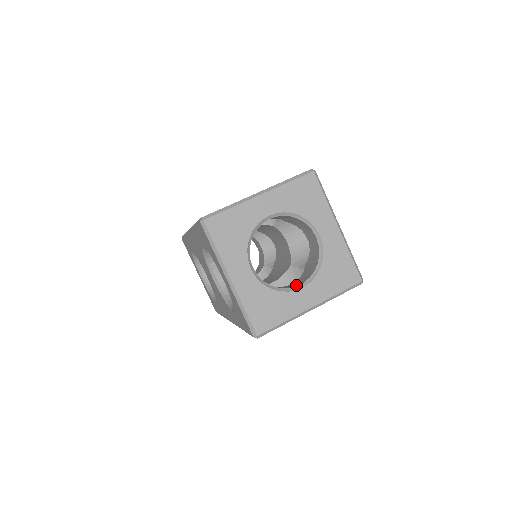
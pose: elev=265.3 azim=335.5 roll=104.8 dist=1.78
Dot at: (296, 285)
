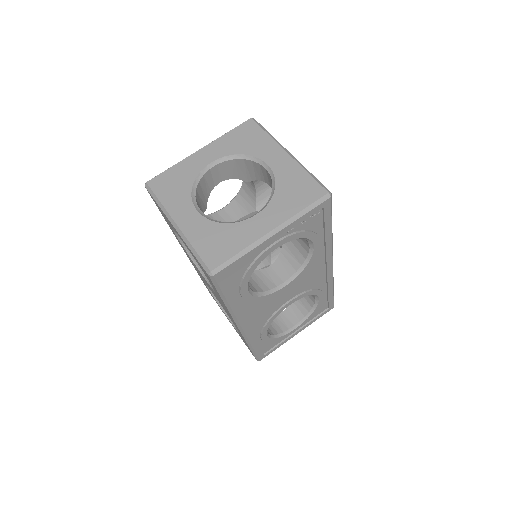
Dot at: occluded
